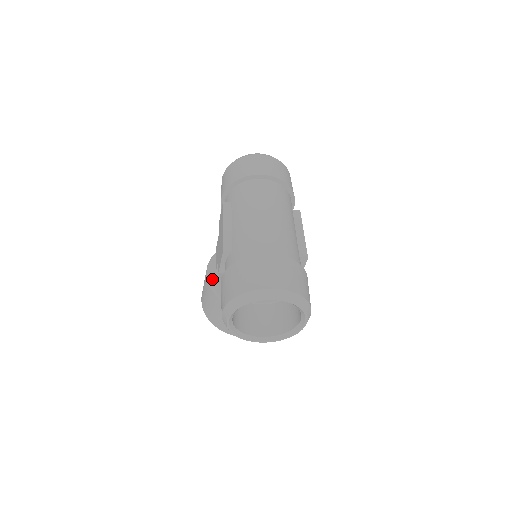
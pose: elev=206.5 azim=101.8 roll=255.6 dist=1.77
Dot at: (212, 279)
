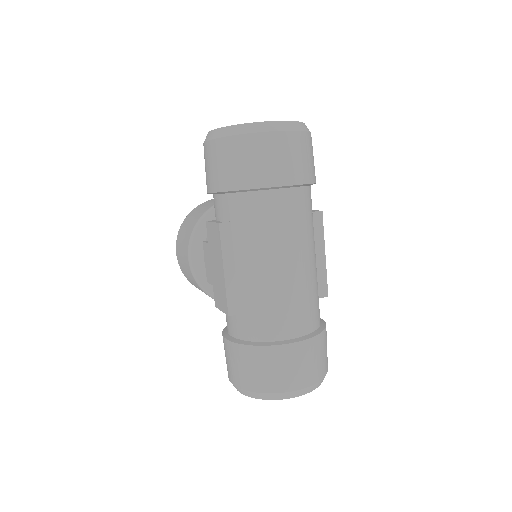
Dot at: (198, 273)
